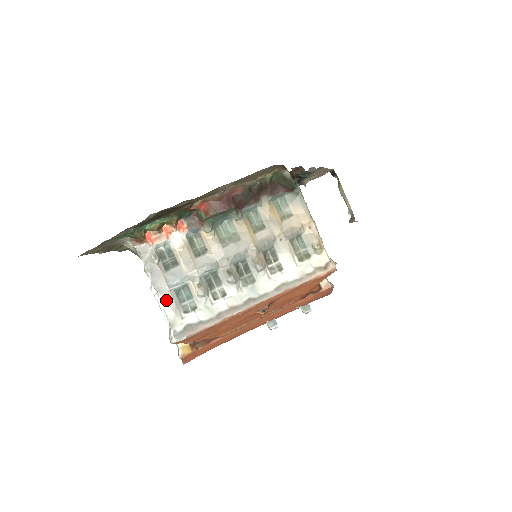
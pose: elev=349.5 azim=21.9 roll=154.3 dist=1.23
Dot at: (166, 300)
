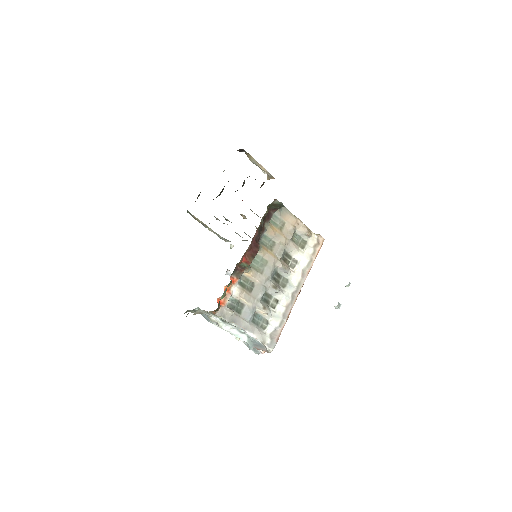
Dot at: (251, 331)
